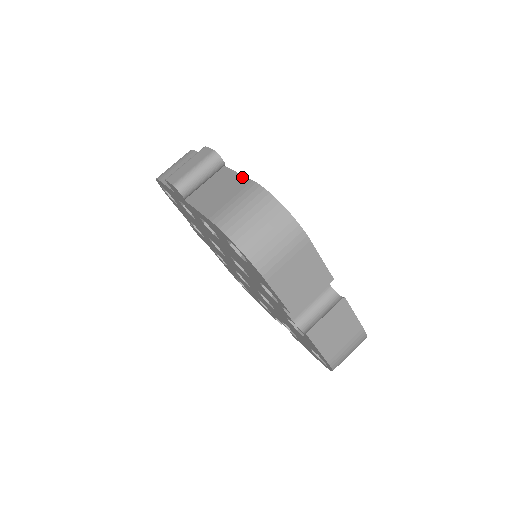
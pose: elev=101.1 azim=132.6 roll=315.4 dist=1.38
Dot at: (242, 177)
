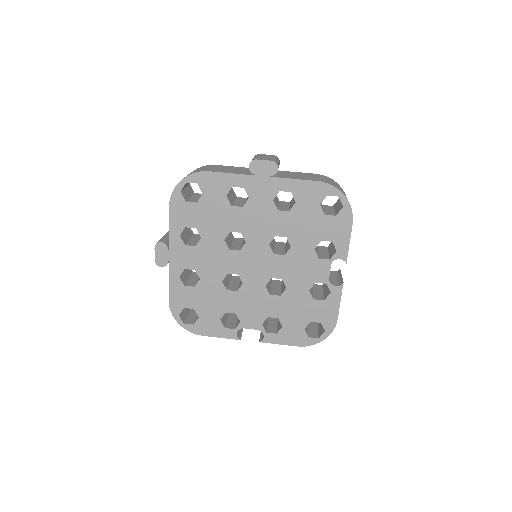
Dot at: (303, 173)
